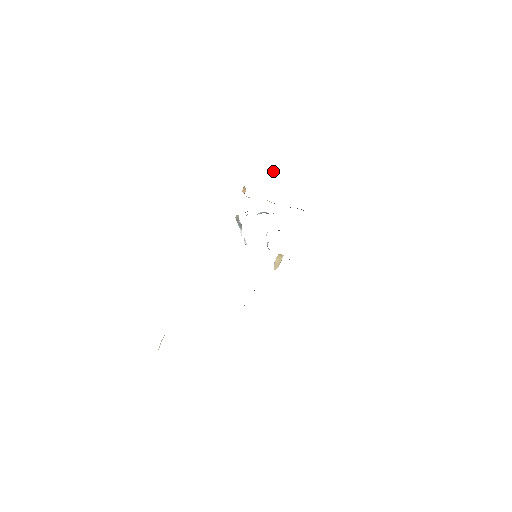
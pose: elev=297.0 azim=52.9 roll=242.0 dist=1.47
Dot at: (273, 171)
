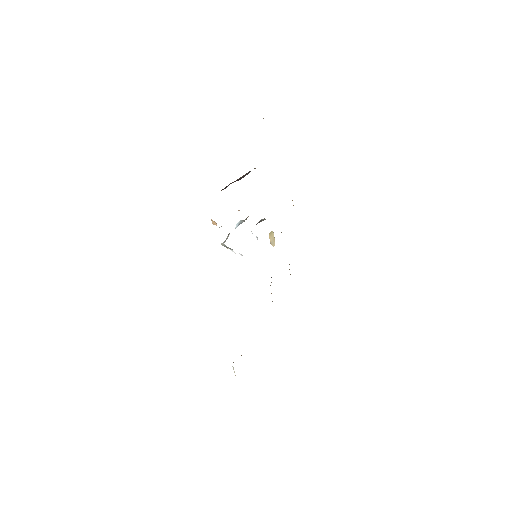
Dot at: (224, 188)
